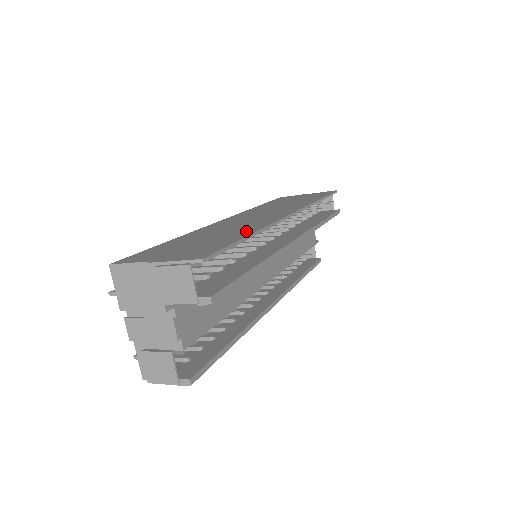
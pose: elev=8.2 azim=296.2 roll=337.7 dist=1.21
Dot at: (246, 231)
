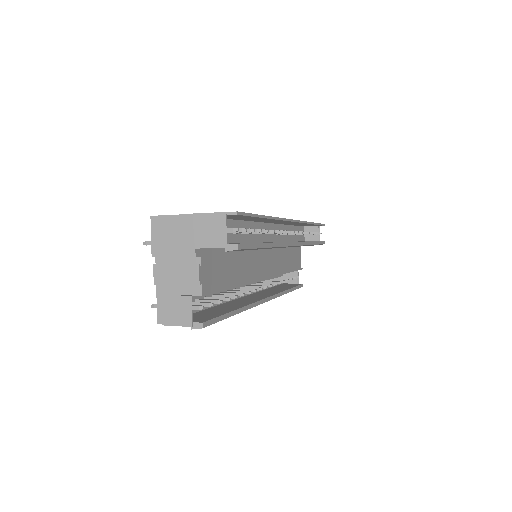
Dot at: occluded
